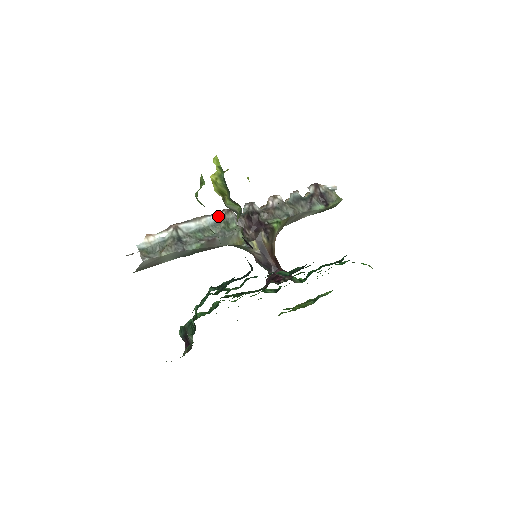
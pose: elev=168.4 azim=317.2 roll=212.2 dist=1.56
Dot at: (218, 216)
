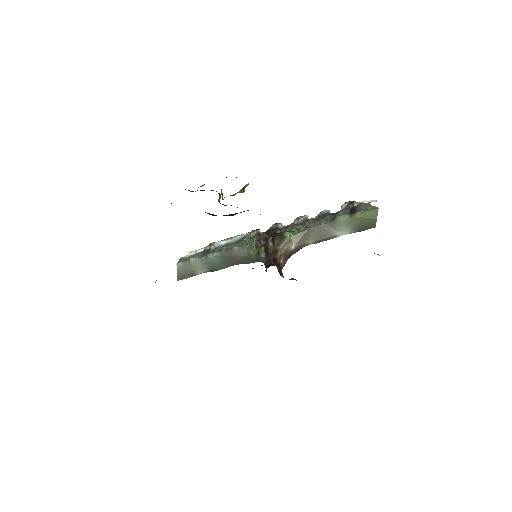
Dot at: (245, 235)
